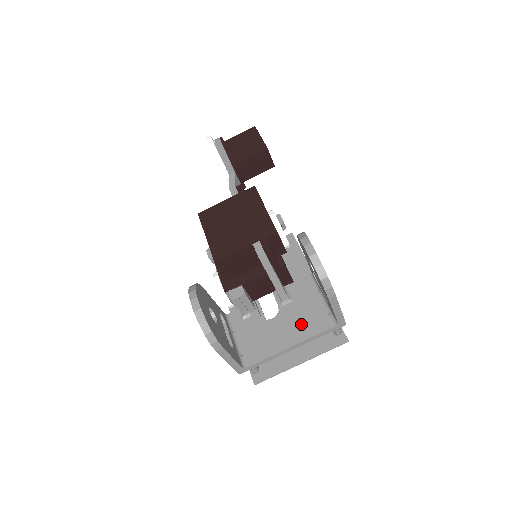
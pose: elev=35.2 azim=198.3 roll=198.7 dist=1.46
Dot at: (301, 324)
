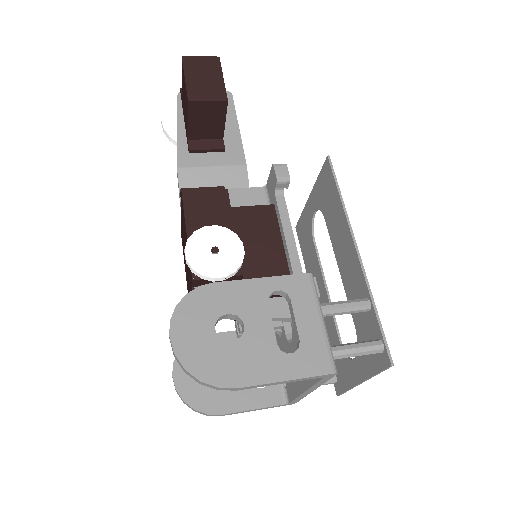
Dot at: occluded
